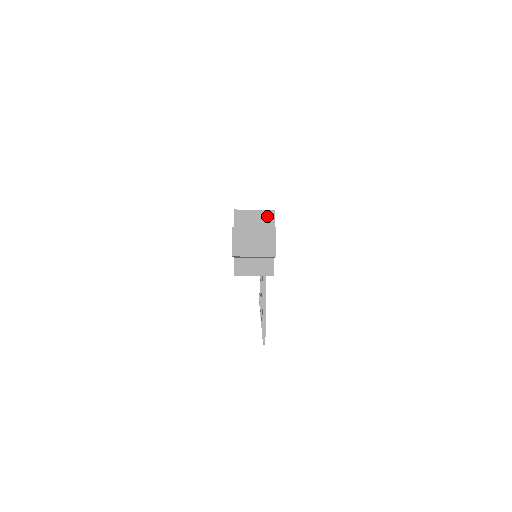
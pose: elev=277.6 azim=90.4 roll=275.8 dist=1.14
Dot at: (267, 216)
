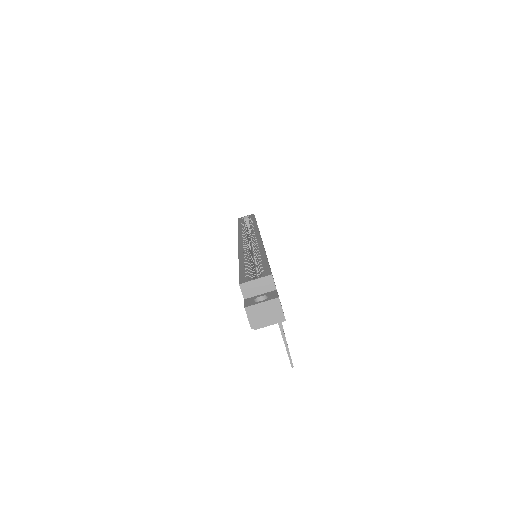
Dot at: (267, 281)
